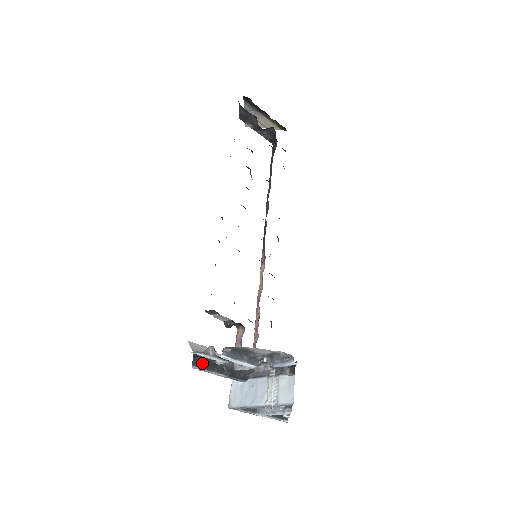
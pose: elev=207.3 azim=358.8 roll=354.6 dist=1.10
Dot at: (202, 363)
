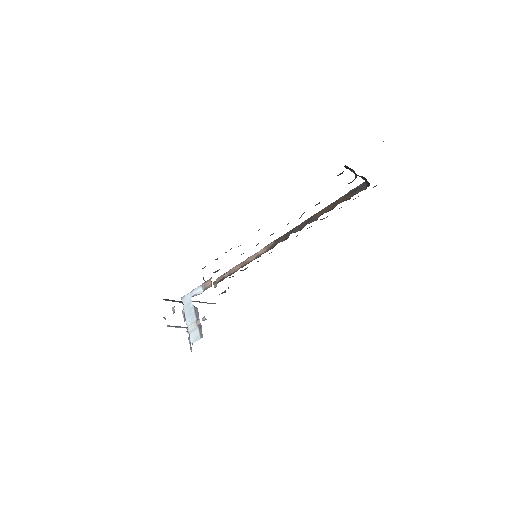
Dot at: (169, 300)
